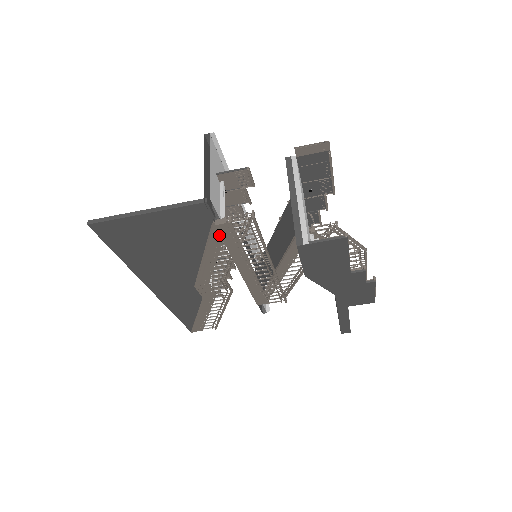
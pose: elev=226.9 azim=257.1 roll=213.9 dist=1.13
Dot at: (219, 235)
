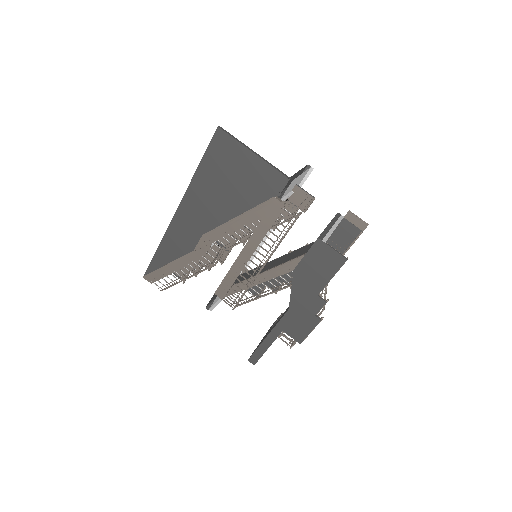
Dot at: (266, 210)
